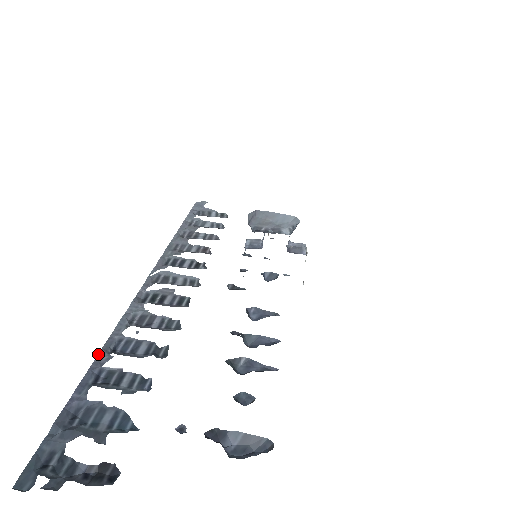
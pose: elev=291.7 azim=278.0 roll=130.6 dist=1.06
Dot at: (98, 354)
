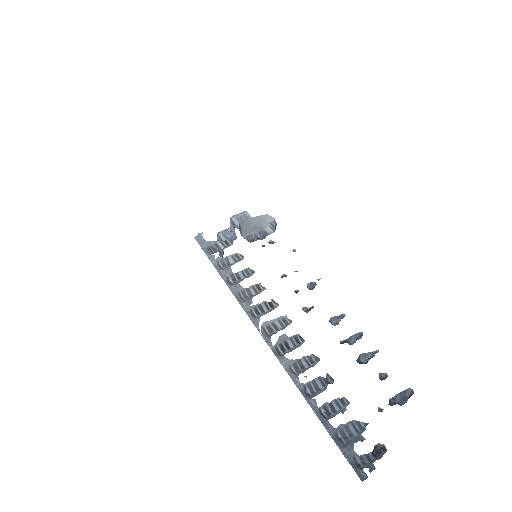
Dot at: (308, 403)
